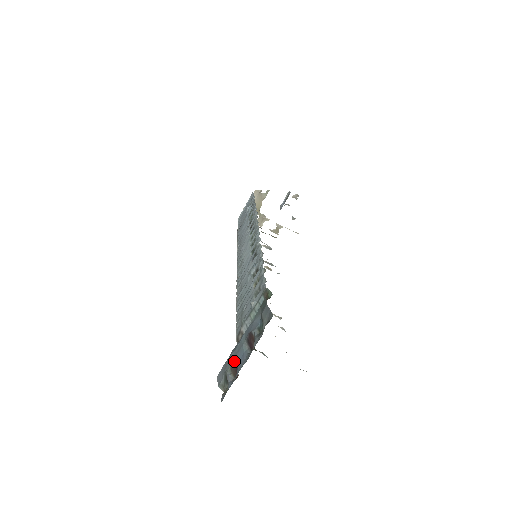
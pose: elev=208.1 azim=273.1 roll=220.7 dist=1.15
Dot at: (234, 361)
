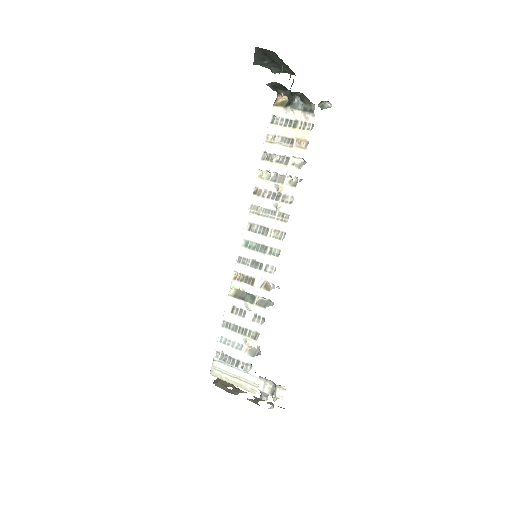
Dot at: occluded
